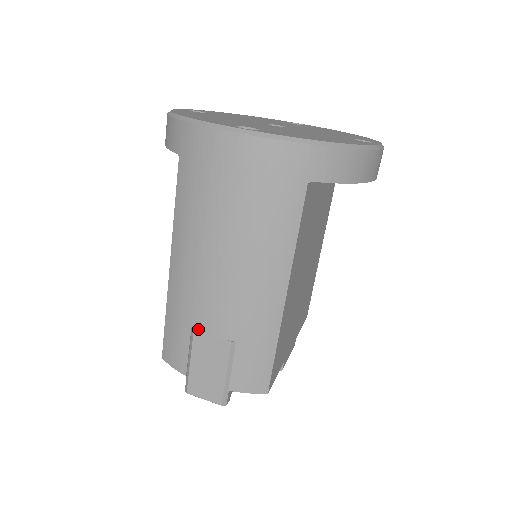
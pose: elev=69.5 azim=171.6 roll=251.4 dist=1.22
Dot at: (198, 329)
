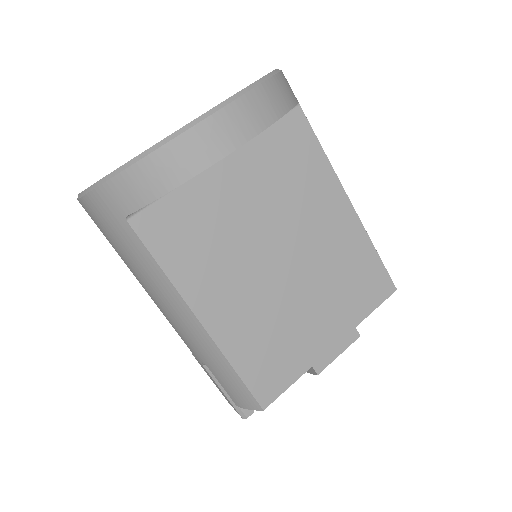
Dot at: occluded
